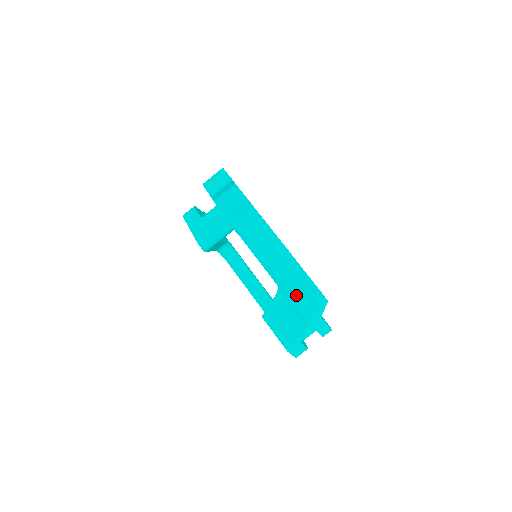
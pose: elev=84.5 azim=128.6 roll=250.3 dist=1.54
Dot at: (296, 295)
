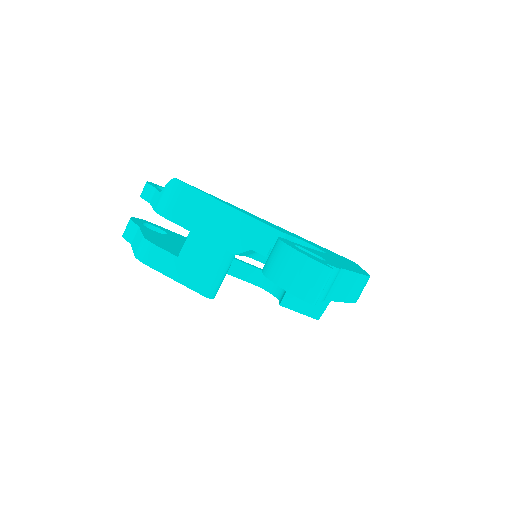
Dot at: occluded
